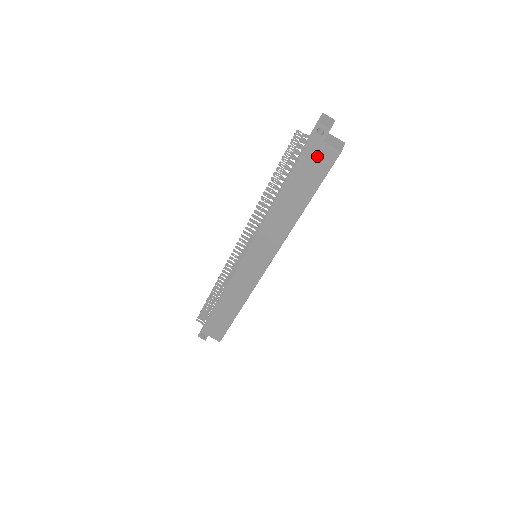
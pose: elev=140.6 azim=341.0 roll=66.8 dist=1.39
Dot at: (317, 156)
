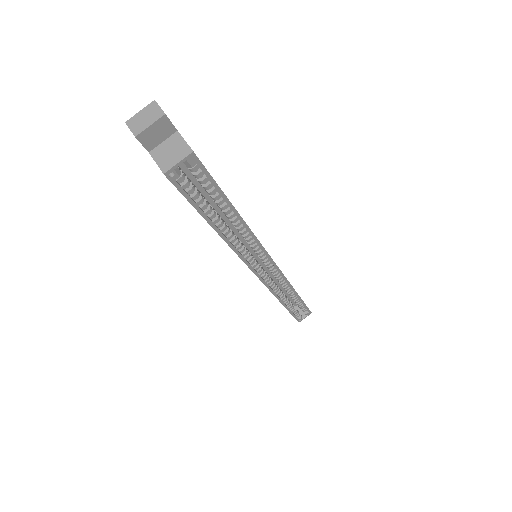
Dot at: occluded
